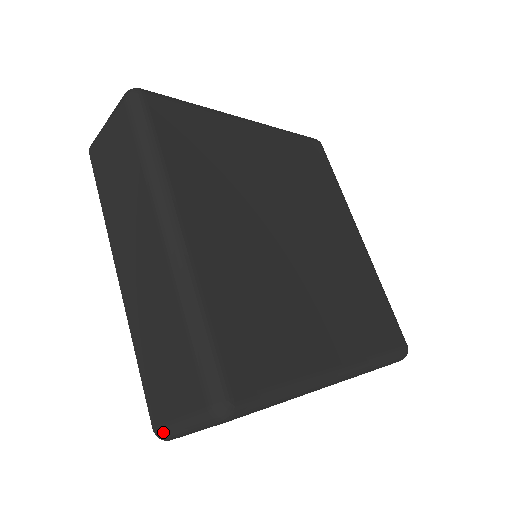
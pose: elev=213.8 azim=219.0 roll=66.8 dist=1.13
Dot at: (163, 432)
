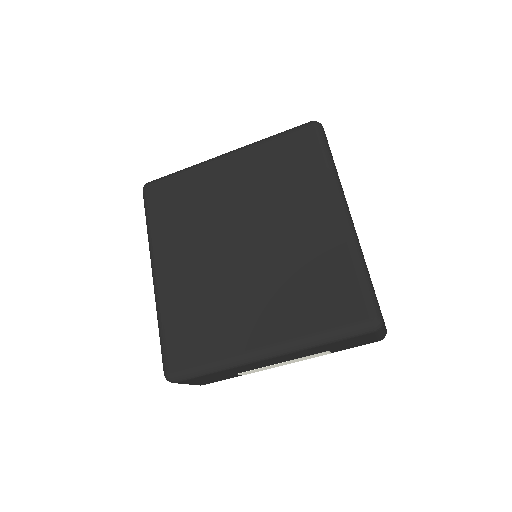
Dot at: occluded
